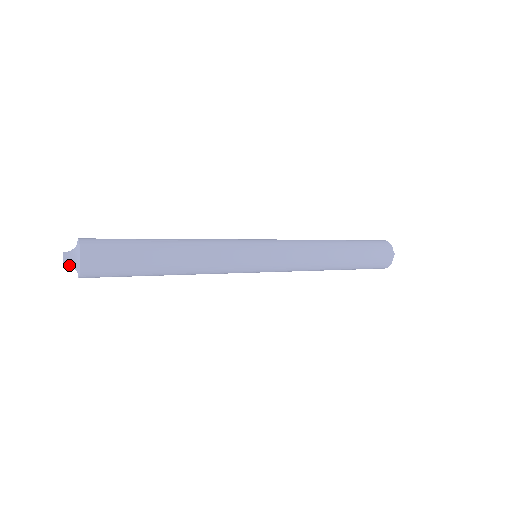
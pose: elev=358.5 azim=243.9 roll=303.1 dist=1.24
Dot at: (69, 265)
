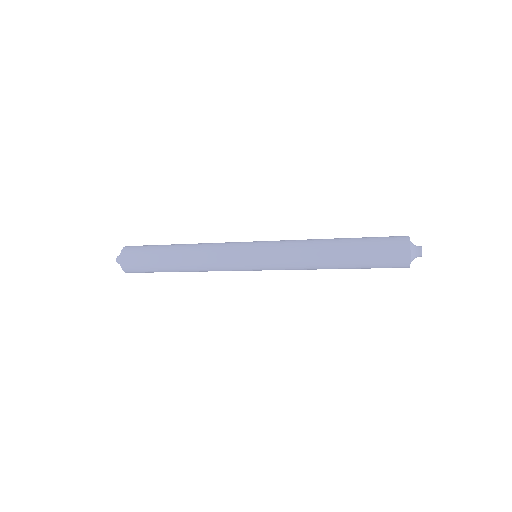
Dot at: occluded
